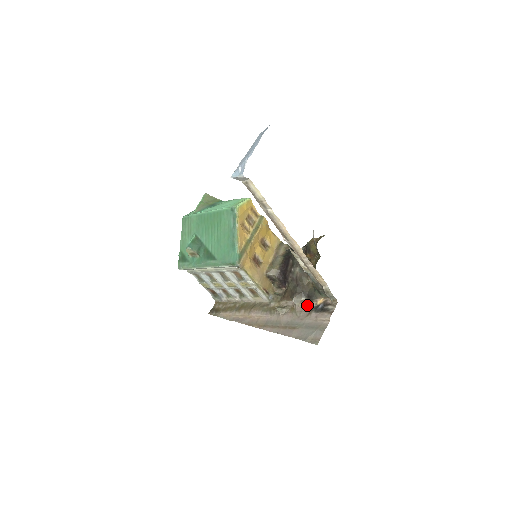
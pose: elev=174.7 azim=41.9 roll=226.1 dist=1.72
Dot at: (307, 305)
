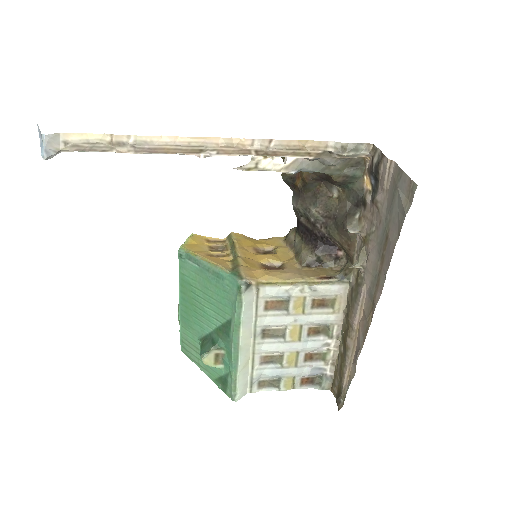
Dot at: (366, 210)
